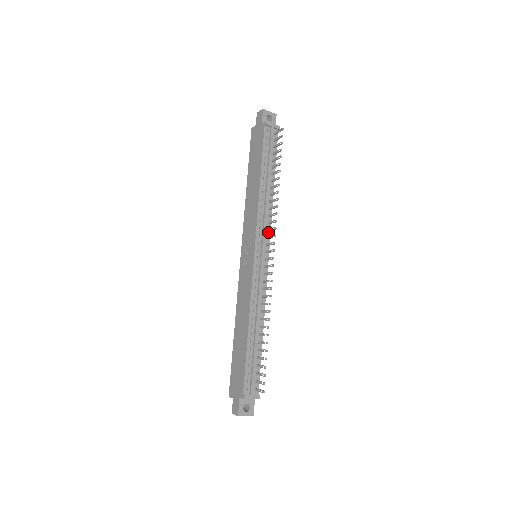
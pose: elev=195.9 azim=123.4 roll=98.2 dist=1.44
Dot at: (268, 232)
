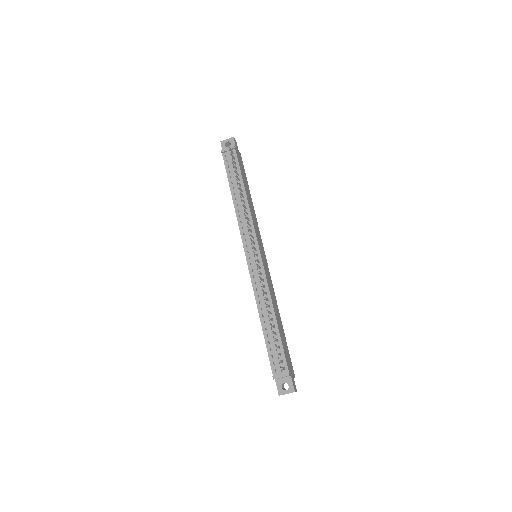
Dot at: (253, 233)
